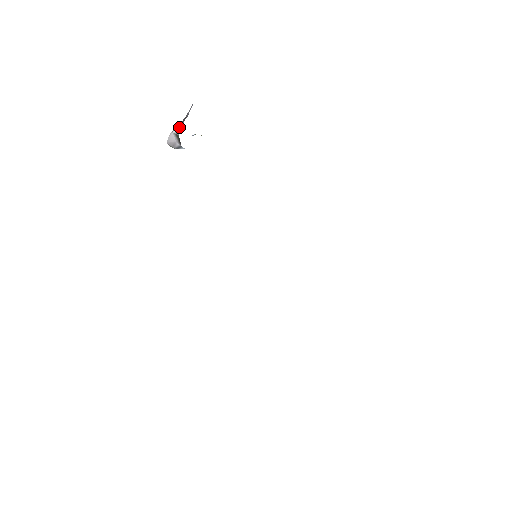
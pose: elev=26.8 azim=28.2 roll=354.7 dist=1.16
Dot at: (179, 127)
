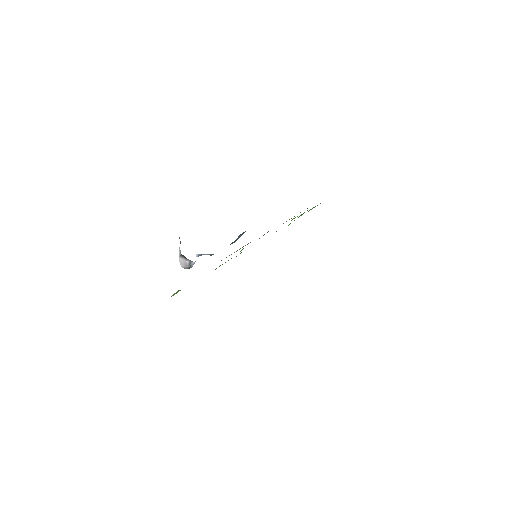
Dot at: (179, 250)
